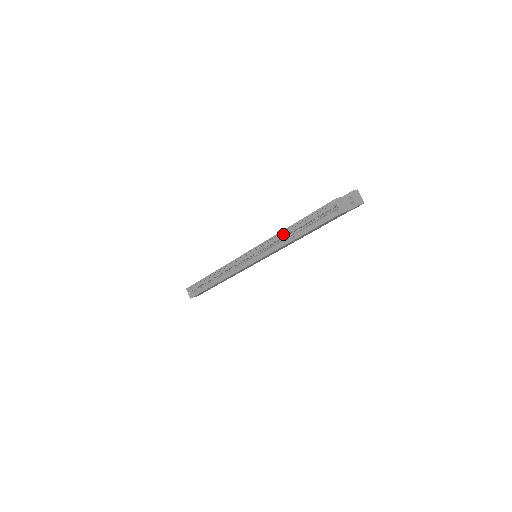
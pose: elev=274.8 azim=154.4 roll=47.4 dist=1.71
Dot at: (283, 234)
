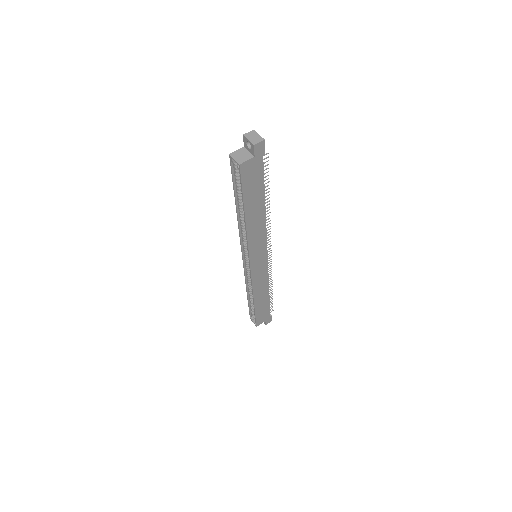
Dot at: (240, 220)
